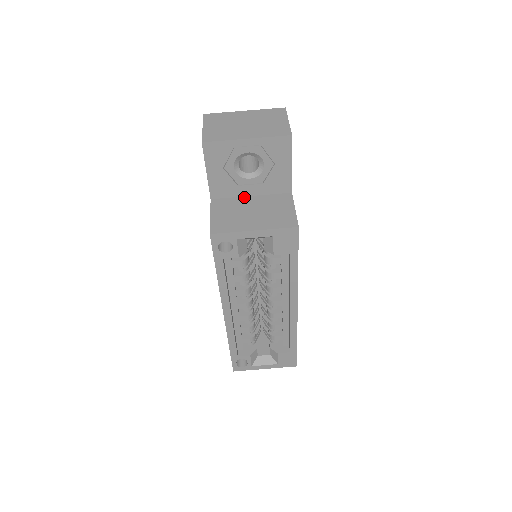
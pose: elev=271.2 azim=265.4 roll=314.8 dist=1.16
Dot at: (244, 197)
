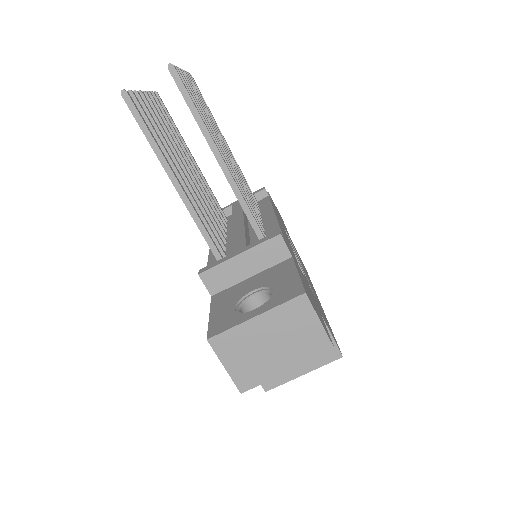
Dot at: occluded
